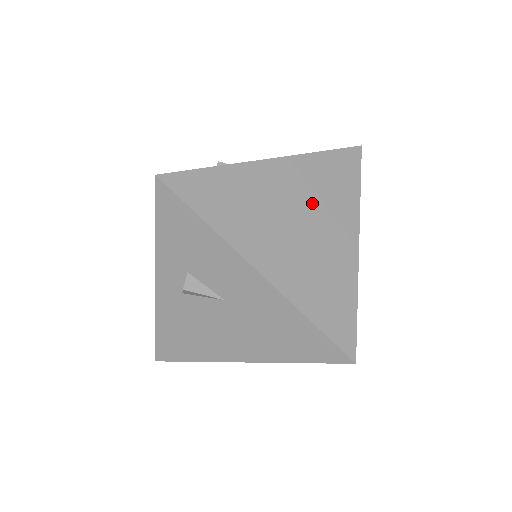
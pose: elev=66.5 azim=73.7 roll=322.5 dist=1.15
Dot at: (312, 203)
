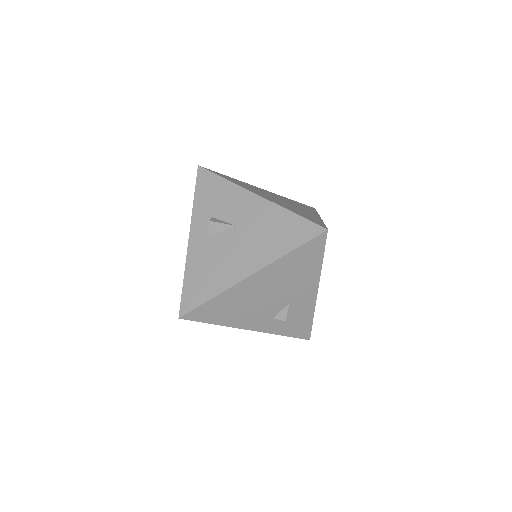
Dot at: (287, 201)
